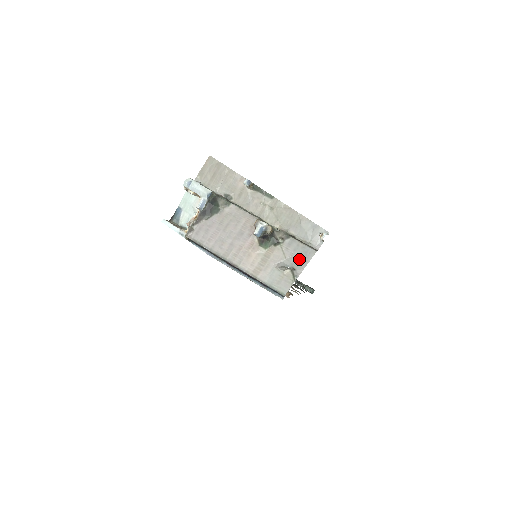
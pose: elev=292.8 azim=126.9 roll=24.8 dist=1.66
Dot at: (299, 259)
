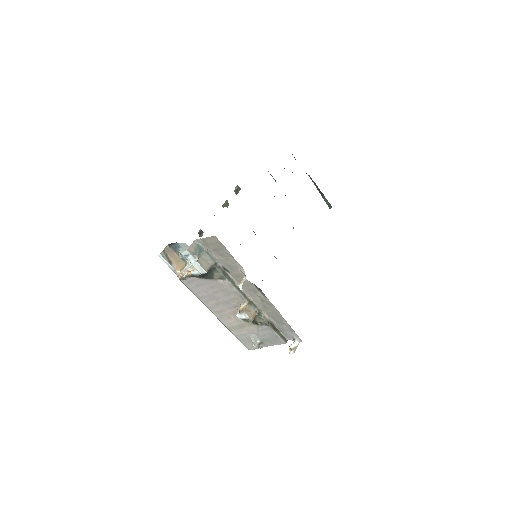
Dot at: (269, 340)
